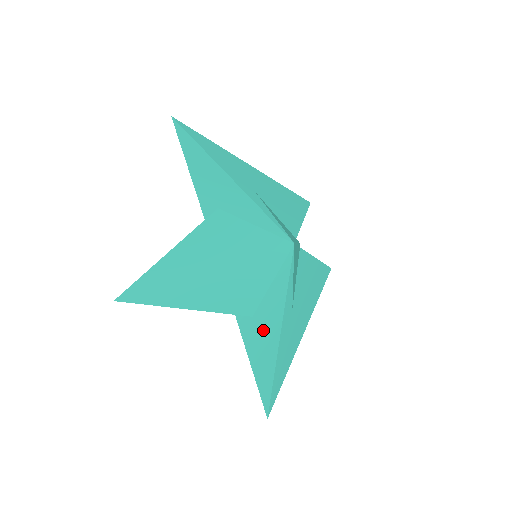
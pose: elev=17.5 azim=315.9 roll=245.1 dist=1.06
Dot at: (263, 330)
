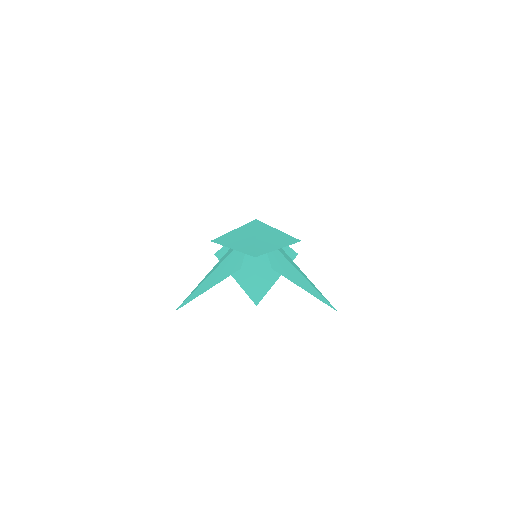
Dot at: (245, 271)
